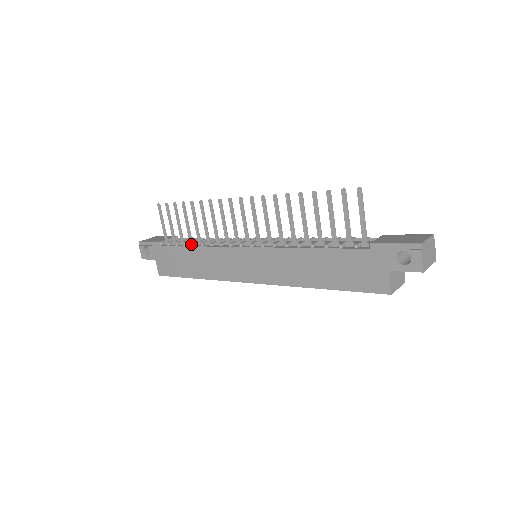
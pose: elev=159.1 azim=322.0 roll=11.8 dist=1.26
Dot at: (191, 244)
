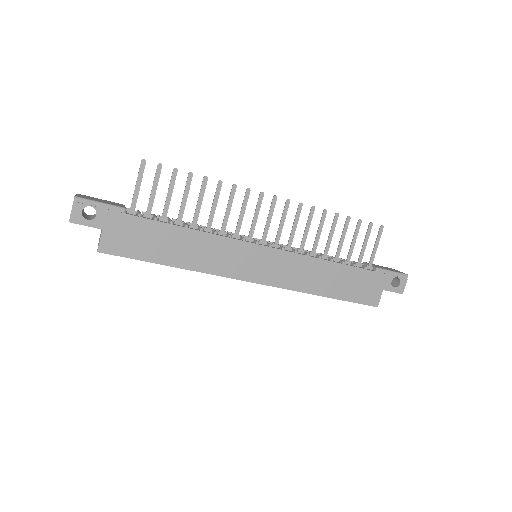
Dot at: (179, 224)
